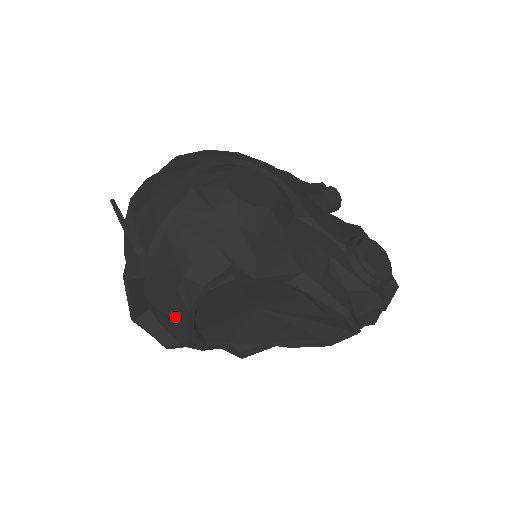
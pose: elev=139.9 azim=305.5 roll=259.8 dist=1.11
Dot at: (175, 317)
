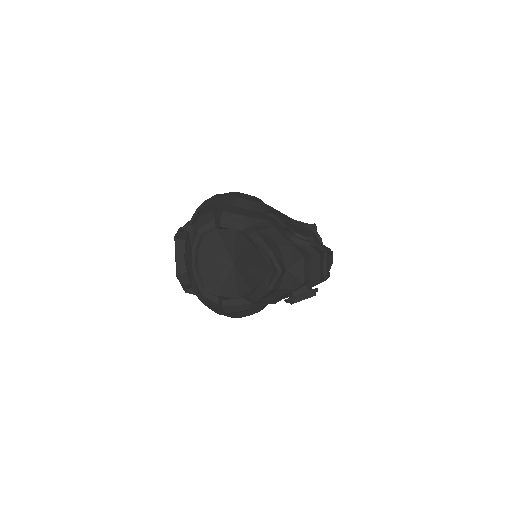
Dot at: (188, 258)
